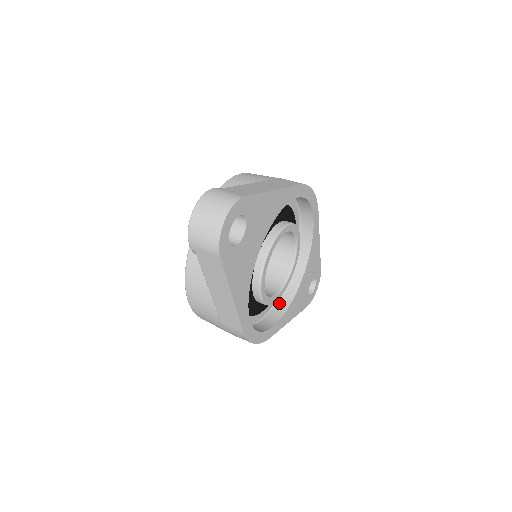
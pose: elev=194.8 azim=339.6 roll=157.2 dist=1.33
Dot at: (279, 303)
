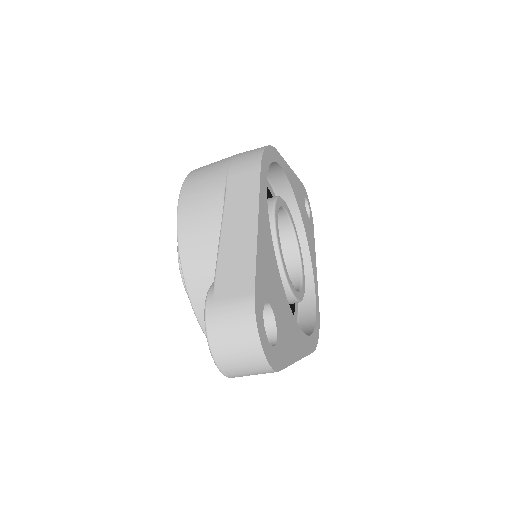
Dot at: occluded
